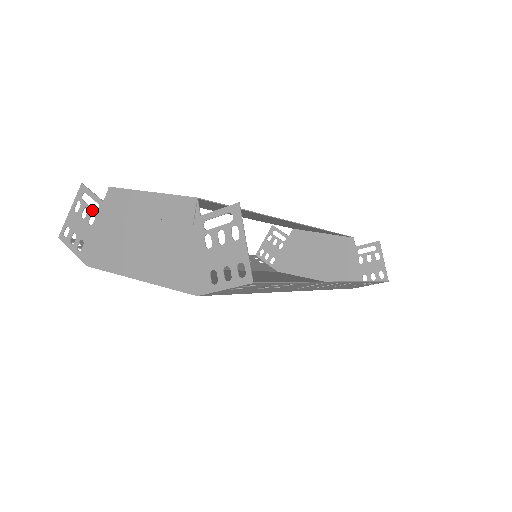
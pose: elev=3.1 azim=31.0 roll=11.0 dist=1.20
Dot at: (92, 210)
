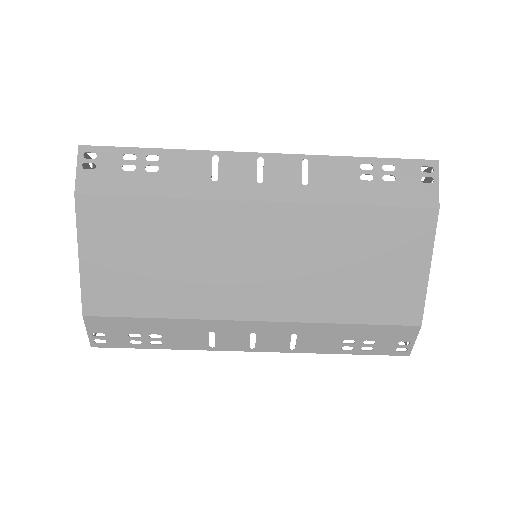
Dot at: occluded
